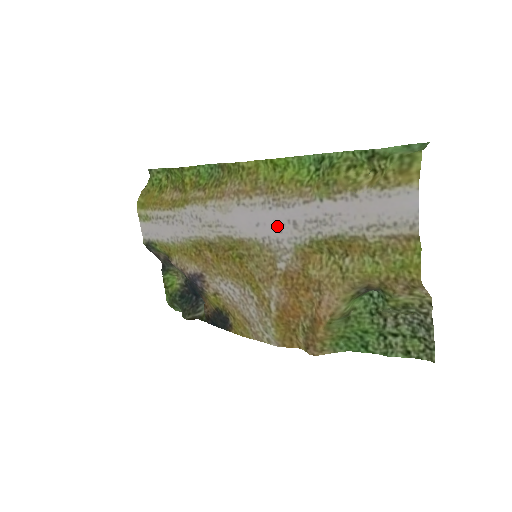
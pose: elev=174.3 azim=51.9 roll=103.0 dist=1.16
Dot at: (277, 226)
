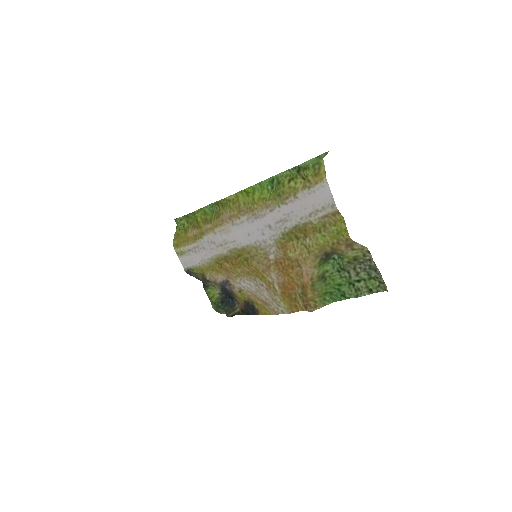
Dot at: (260, 232)
